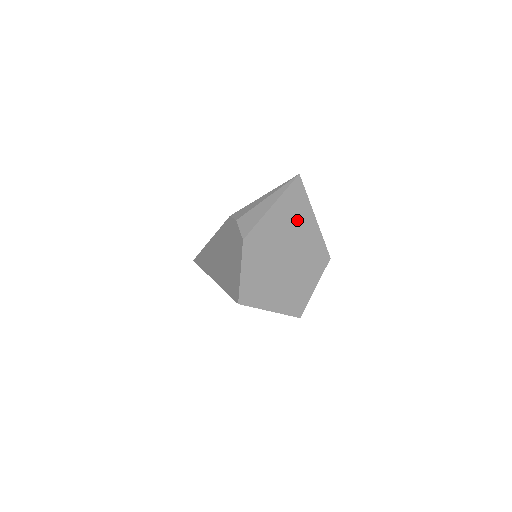
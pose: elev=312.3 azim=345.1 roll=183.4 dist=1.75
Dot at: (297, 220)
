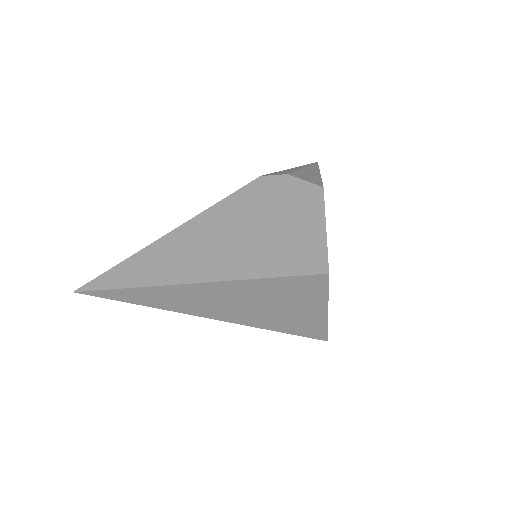
Dot at: occluded
